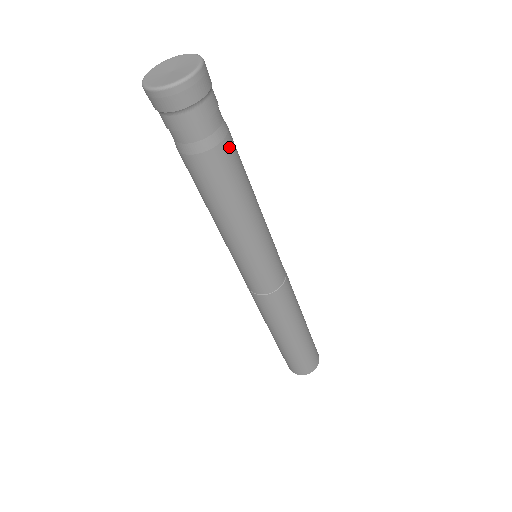
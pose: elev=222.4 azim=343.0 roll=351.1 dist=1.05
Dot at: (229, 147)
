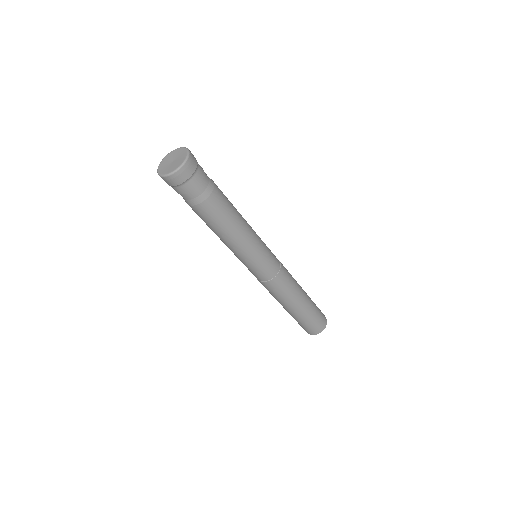
Dot at: (213, 201)
